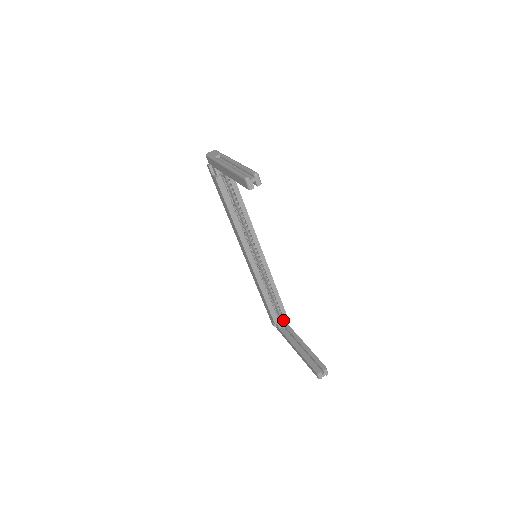
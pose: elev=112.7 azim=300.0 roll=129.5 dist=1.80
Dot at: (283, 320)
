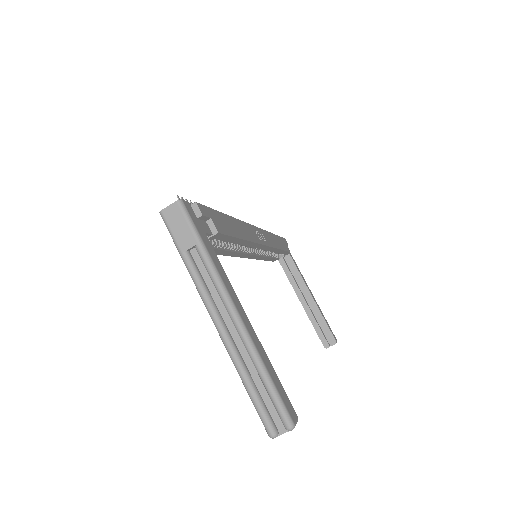
Dot at: occluded
